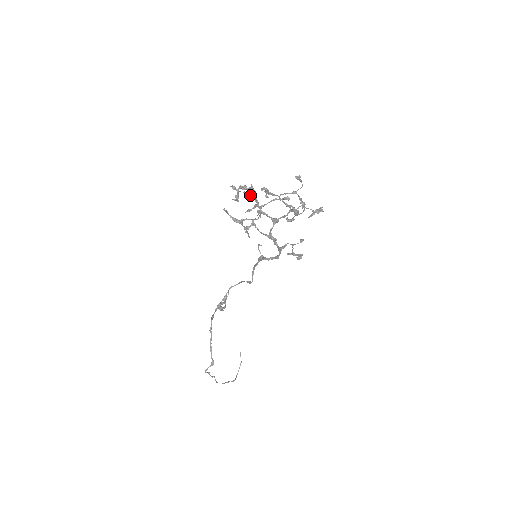
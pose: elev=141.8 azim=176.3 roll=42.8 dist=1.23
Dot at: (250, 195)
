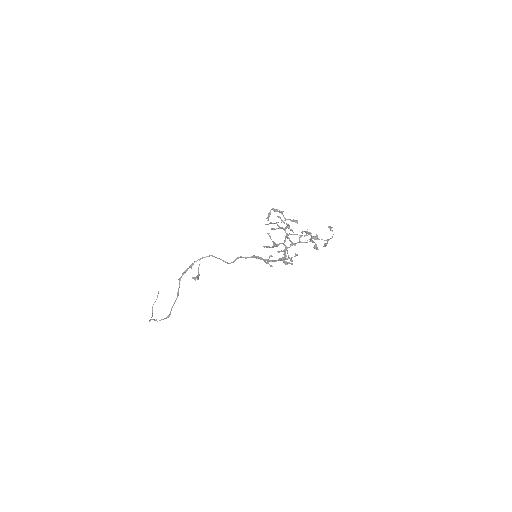
Dot at: (289, 227)
